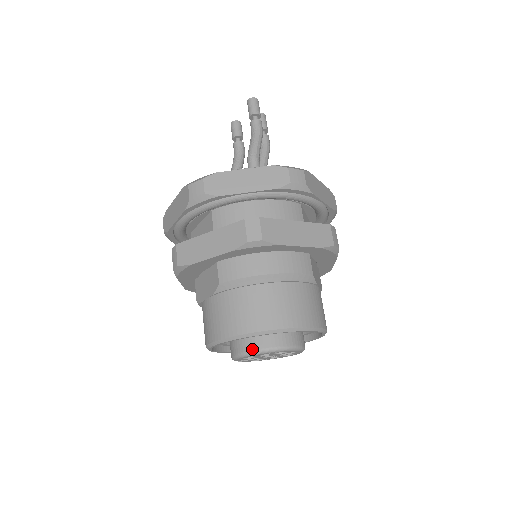
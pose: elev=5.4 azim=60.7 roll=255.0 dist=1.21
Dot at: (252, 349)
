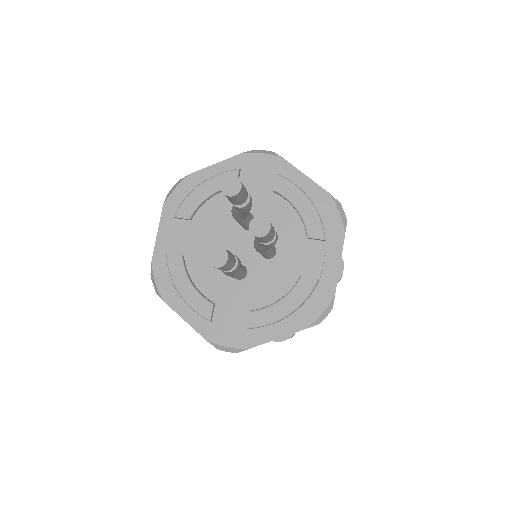
Dot at: occluded
